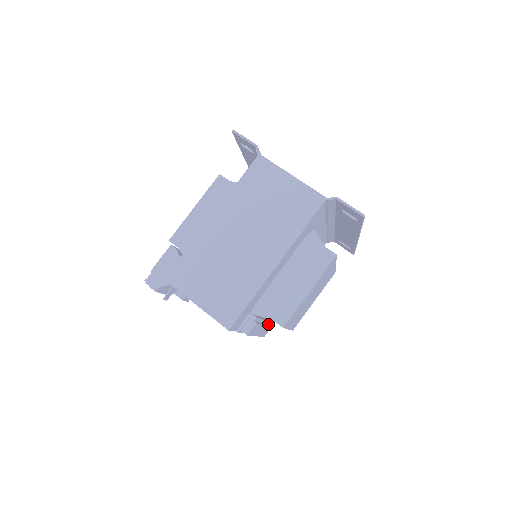
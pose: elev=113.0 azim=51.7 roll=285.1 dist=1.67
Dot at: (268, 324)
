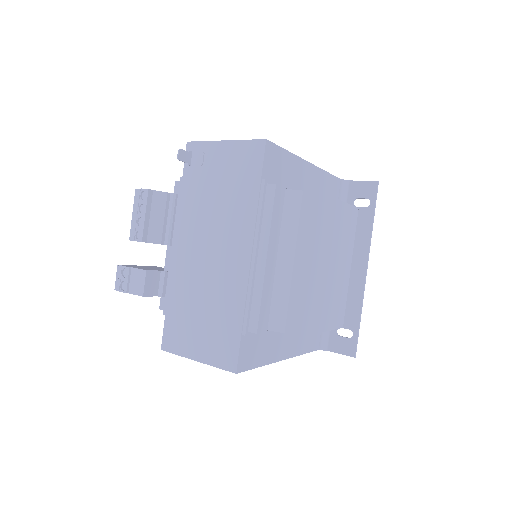
Dot at: occluded
